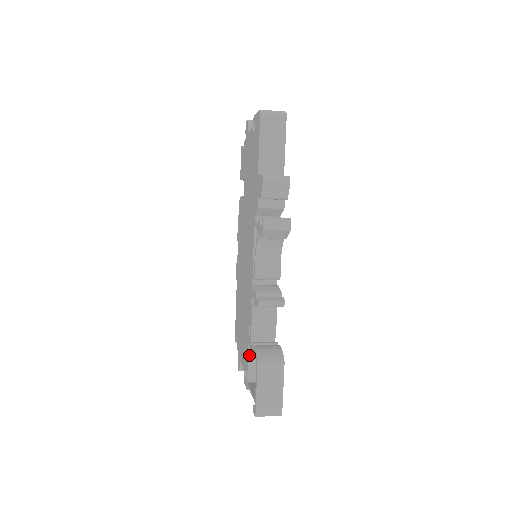
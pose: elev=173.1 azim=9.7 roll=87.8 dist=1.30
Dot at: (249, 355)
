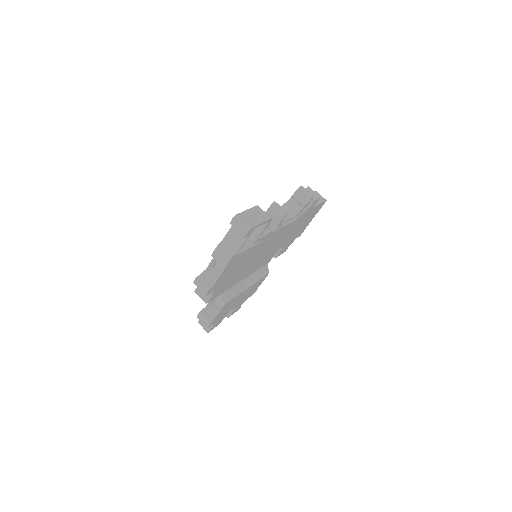
Dot at: occluded
